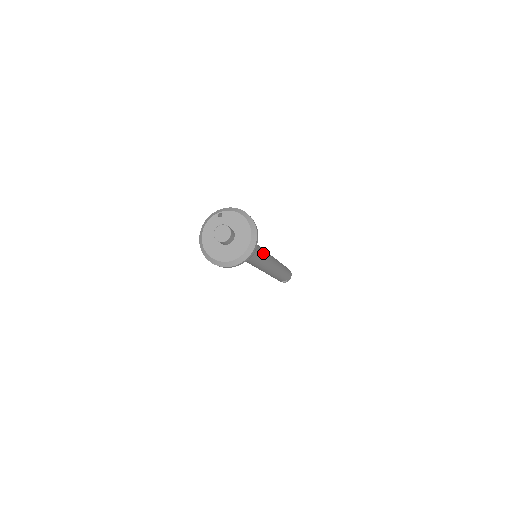
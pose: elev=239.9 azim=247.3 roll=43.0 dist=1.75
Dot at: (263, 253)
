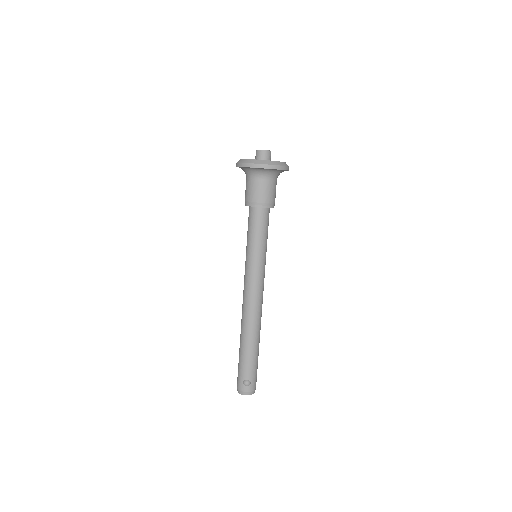
Dot at: (266, 248)
